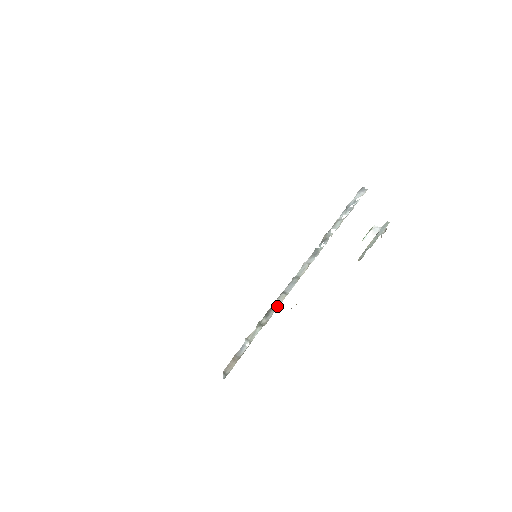
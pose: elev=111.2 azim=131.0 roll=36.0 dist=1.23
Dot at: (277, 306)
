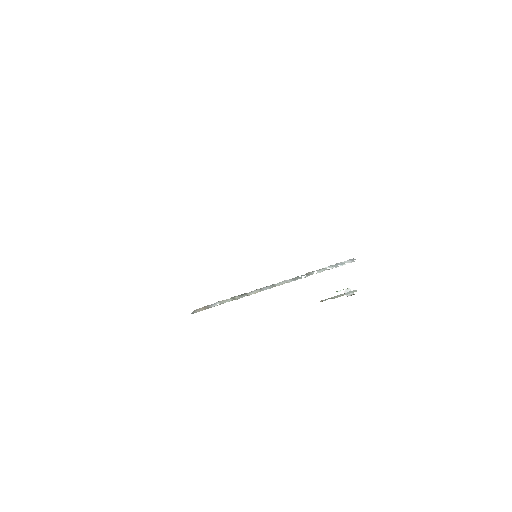
Dot at: (250, 294)
